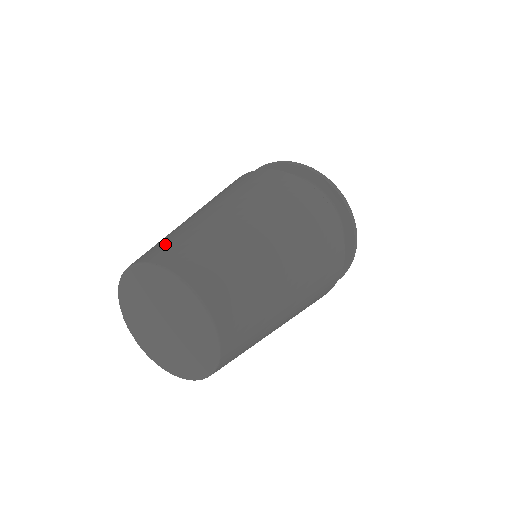
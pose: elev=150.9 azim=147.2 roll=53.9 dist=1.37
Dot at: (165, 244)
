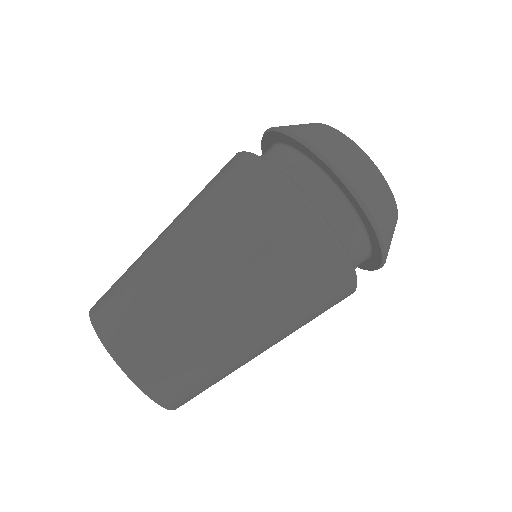
Dot at: (123, 309)
